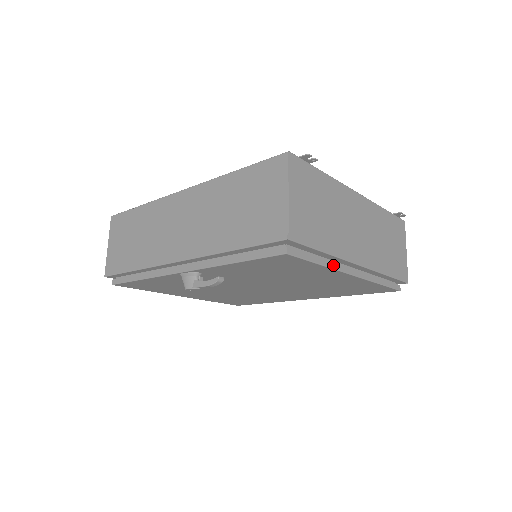
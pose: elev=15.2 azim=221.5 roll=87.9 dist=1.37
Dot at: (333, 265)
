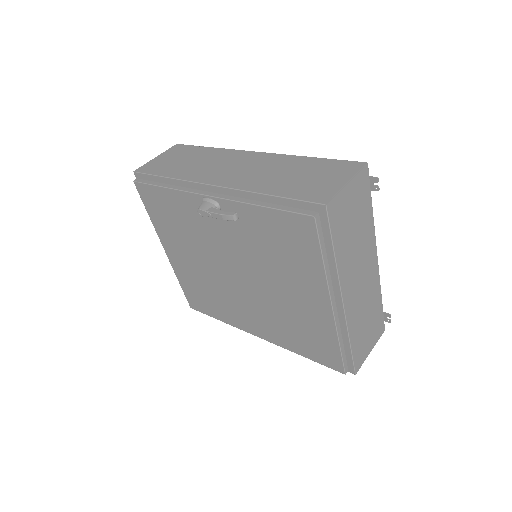
Dot at: (329, 276)
